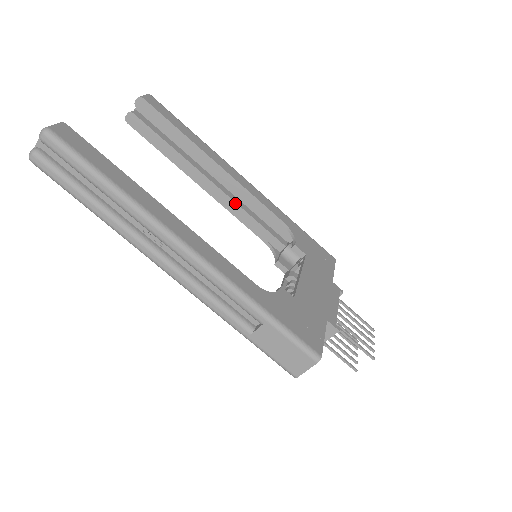
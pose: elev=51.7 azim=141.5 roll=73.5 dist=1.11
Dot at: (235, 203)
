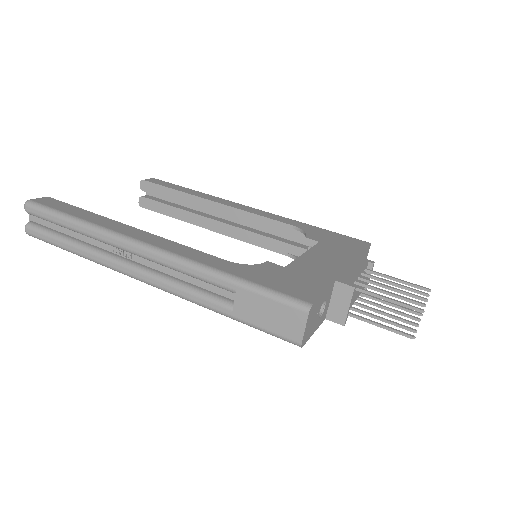
Dot at: (245, 230)
